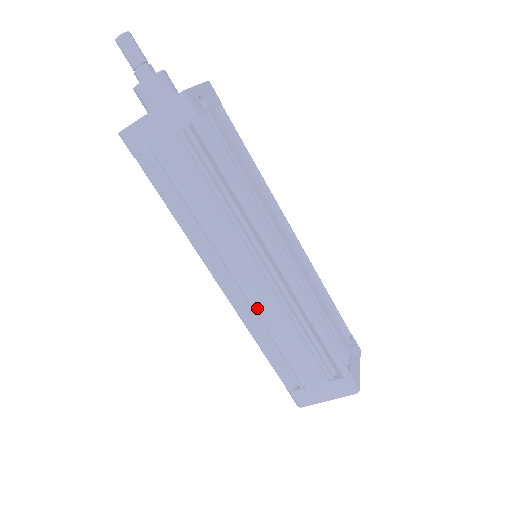
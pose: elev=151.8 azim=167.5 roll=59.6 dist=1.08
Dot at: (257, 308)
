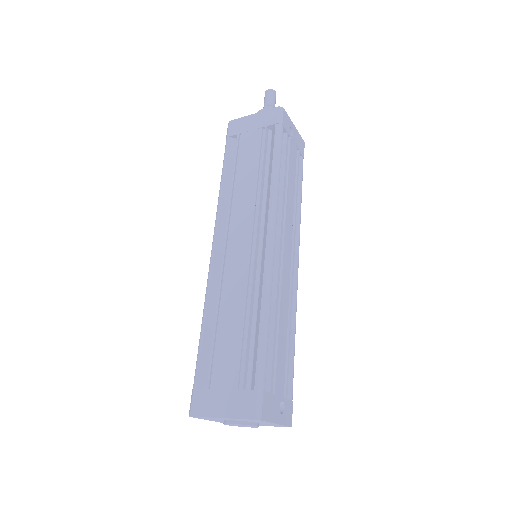
Dot at: (226, 277)
